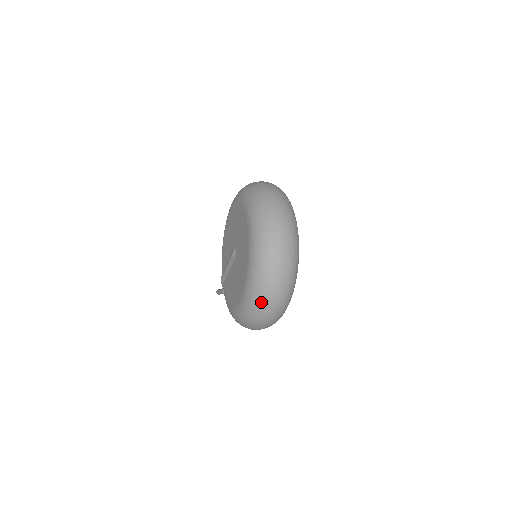
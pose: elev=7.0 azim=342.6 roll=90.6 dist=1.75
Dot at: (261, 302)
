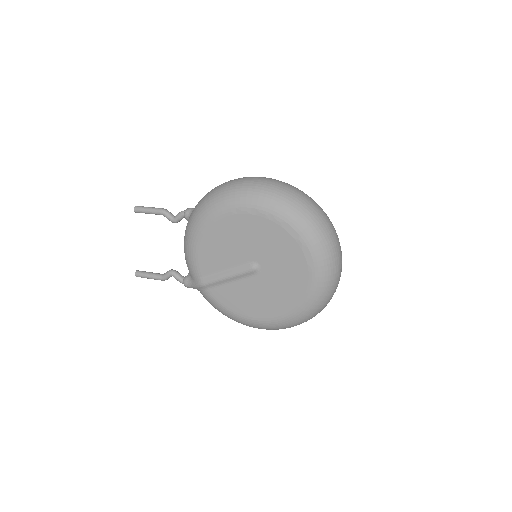
Dot at: occluded
